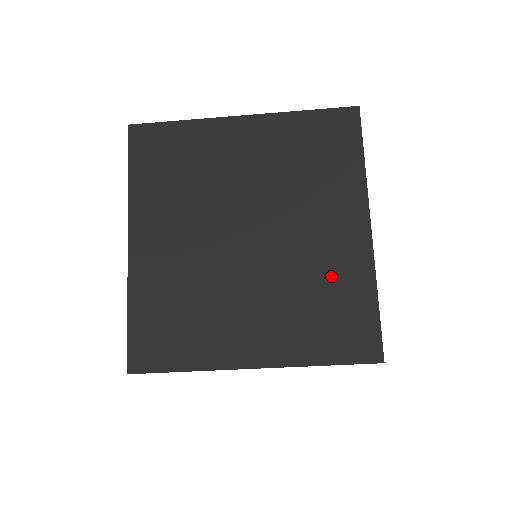
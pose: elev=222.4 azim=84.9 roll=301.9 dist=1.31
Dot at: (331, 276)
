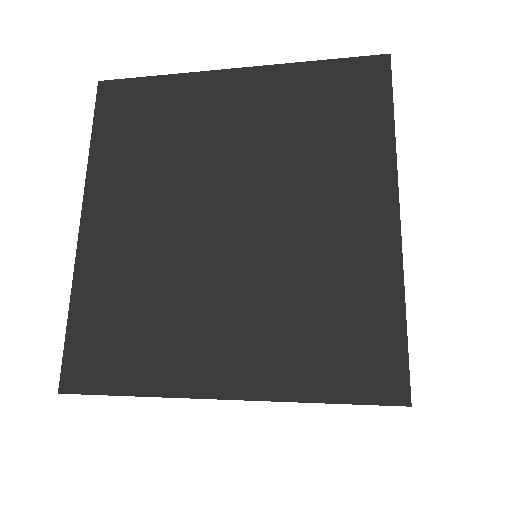
Dot at: (339, 276)
